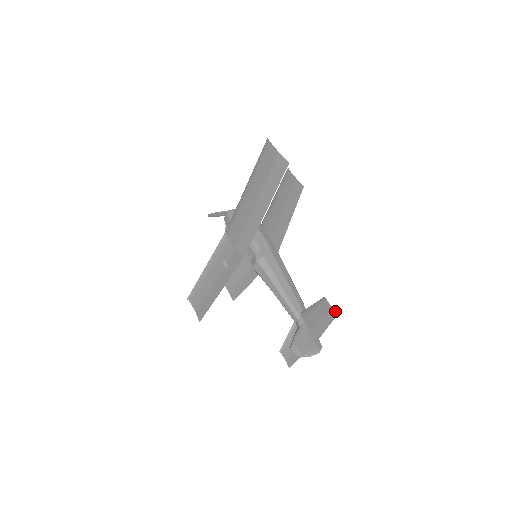
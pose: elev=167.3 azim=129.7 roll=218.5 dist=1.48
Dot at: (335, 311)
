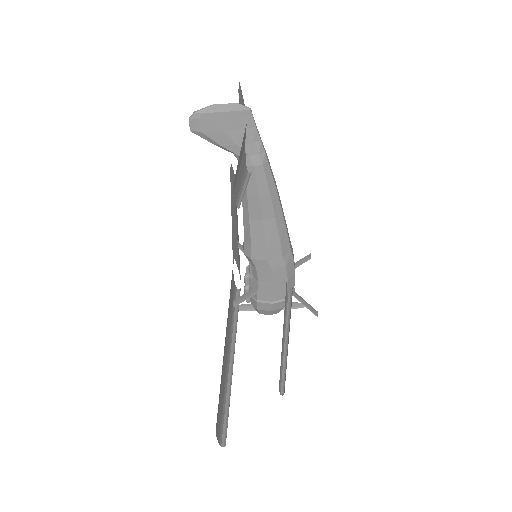
Dot at: occluded
